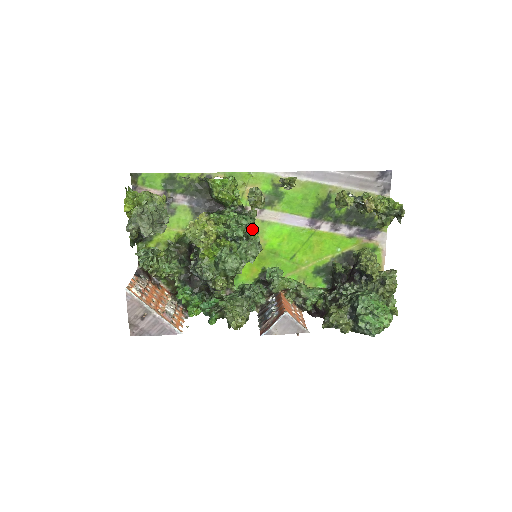
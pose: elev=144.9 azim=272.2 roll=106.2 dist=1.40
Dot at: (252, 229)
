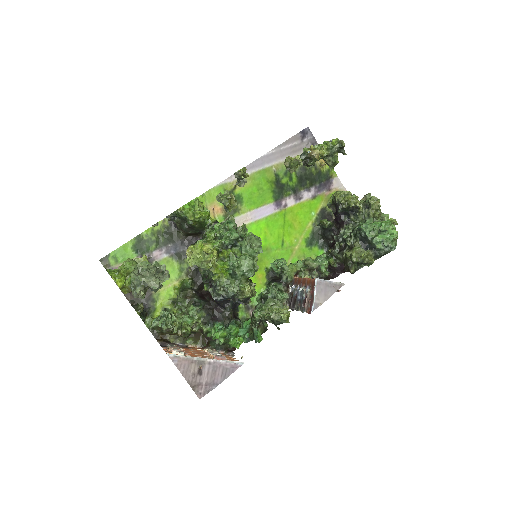
Dot at: (240, 229)
